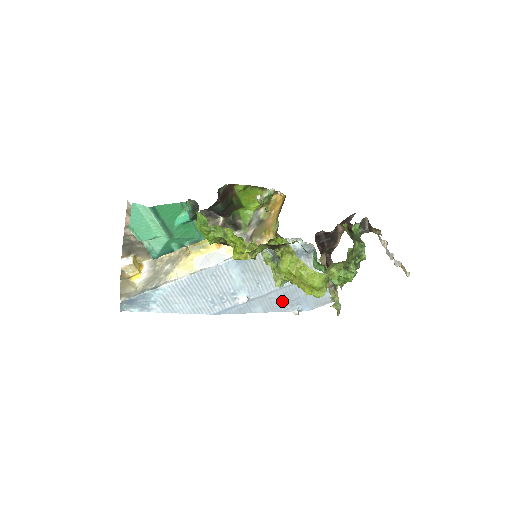
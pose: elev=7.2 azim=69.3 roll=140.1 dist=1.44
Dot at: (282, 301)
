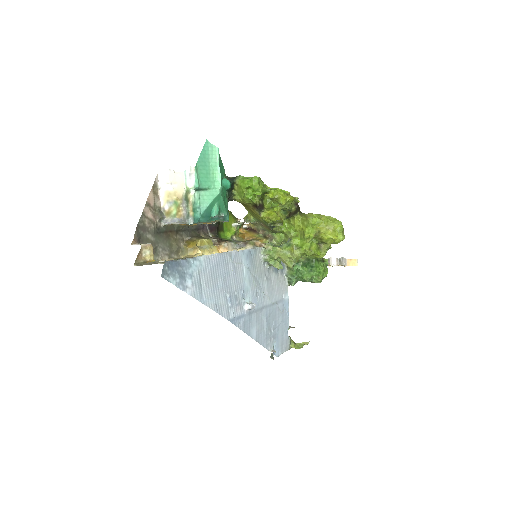
Dot at: (267, 328)
